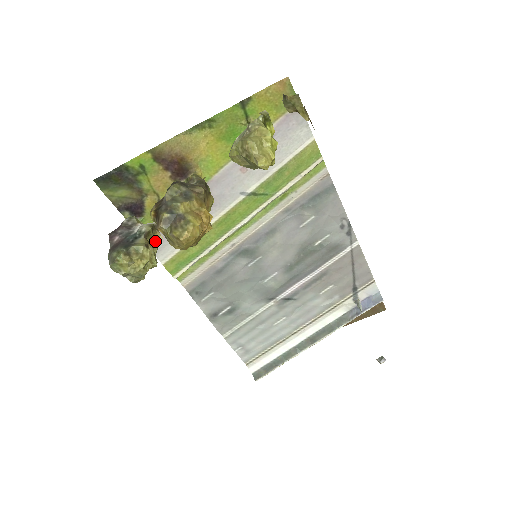
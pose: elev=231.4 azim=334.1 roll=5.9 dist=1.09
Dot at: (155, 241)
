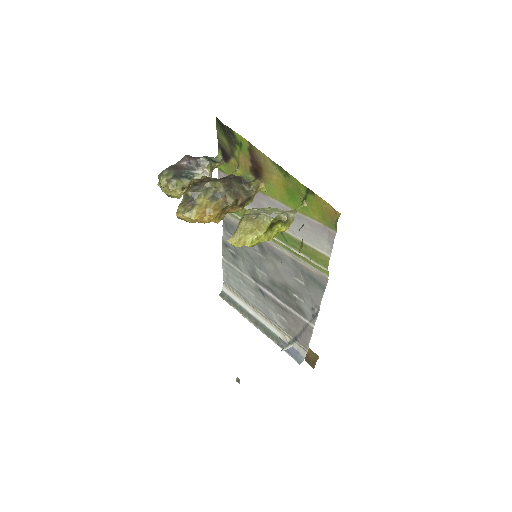
Dot at: occluded
